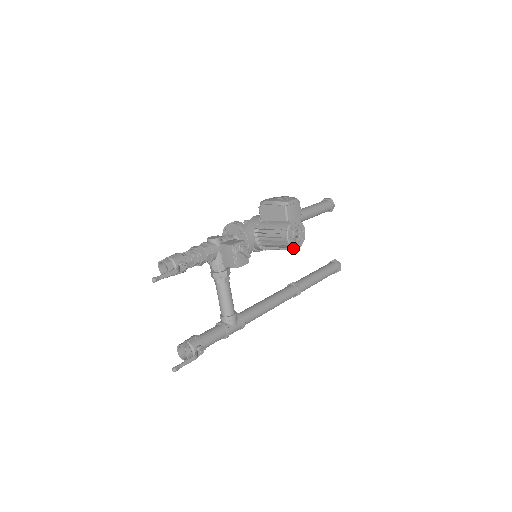
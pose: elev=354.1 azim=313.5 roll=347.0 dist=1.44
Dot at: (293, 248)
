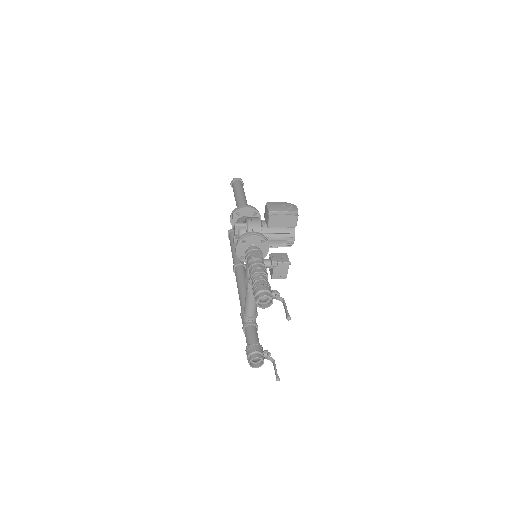
Dot at: occluded
